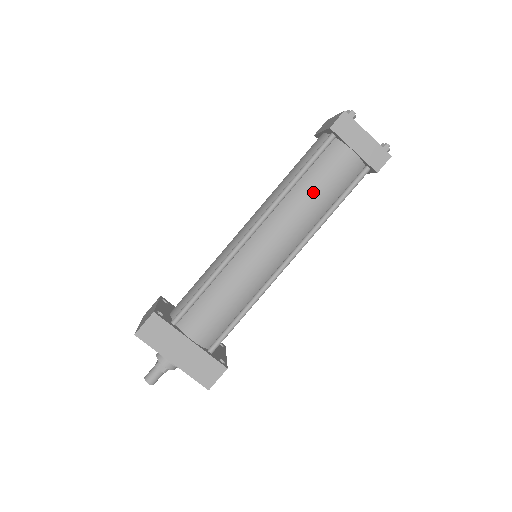
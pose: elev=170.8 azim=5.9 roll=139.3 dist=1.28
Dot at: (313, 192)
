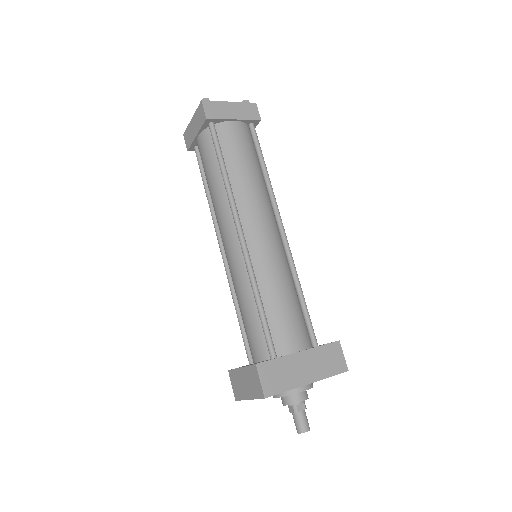
Dot at: (244, 168)
